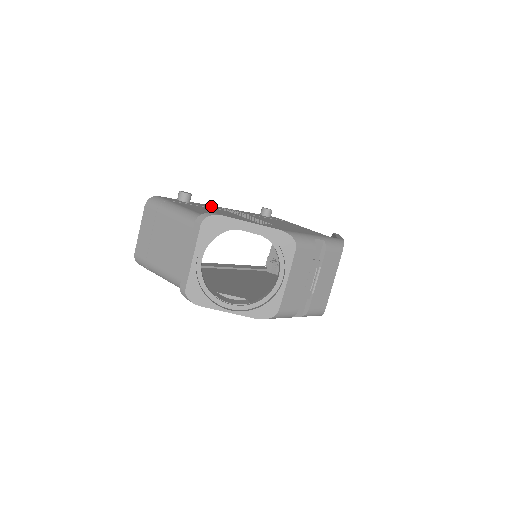
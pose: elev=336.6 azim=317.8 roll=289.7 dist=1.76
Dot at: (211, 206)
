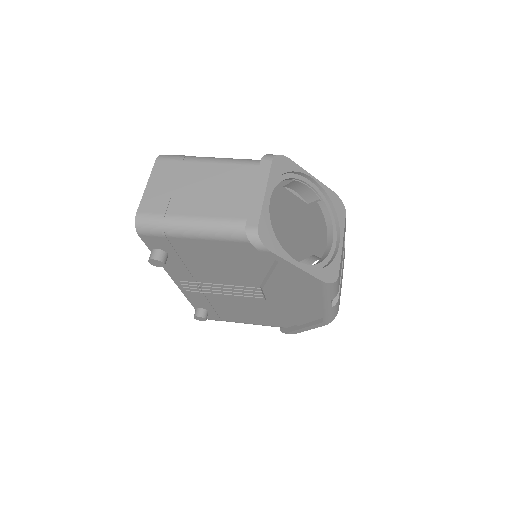
Dot at: occluded
